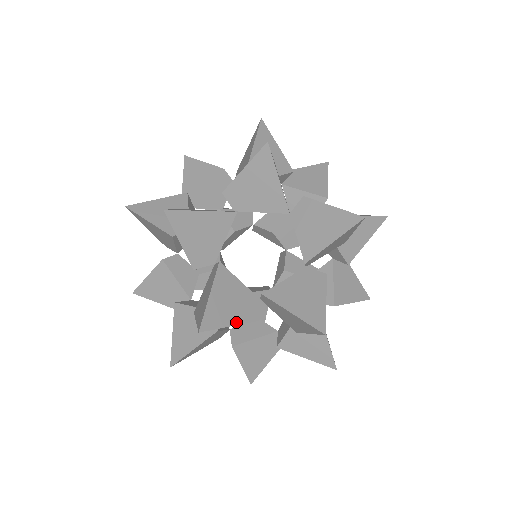
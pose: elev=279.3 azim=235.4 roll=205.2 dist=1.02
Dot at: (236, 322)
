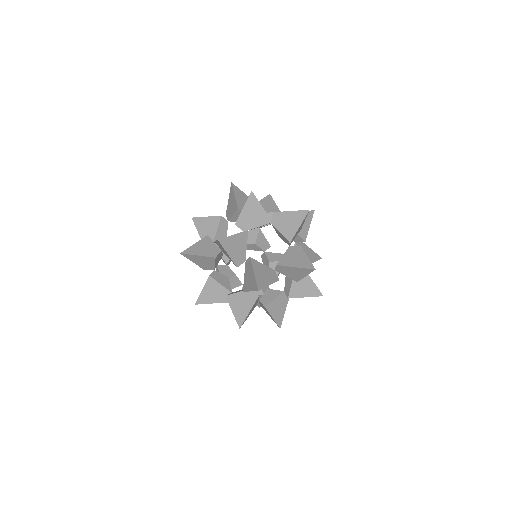
Dot at: (235, 234)
